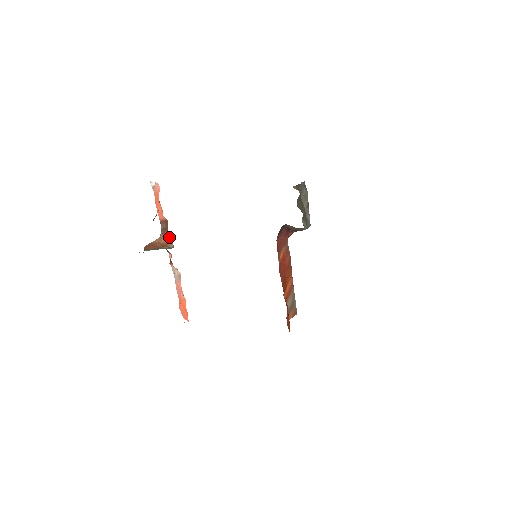
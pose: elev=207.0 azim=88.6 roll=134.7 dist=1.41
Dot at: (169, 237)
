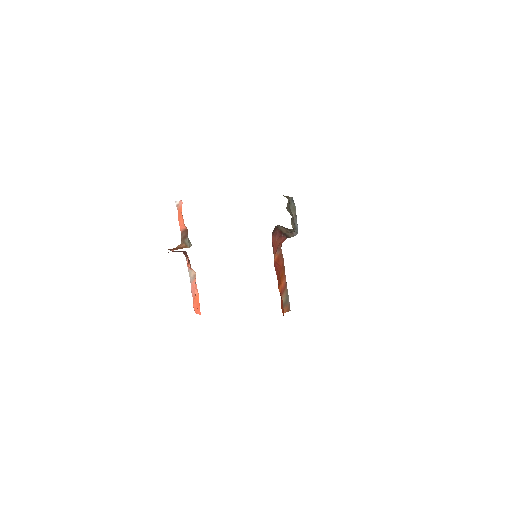
Dot at: (188, 241)
